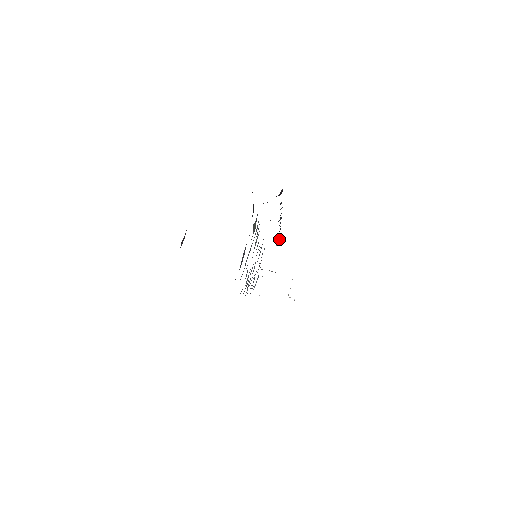
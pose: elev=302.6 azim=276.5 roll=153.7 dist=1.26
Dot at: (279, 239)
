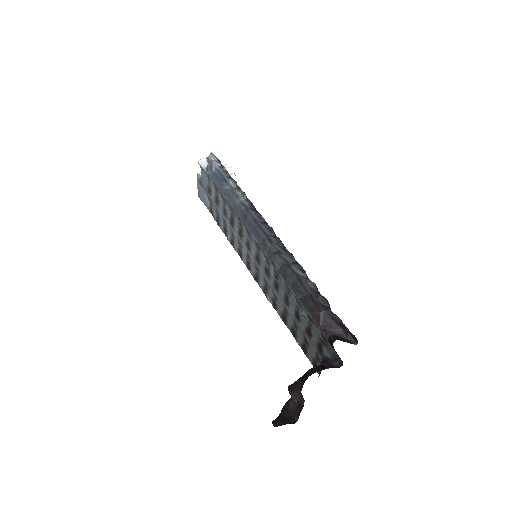
Dot at: (233, 181)
